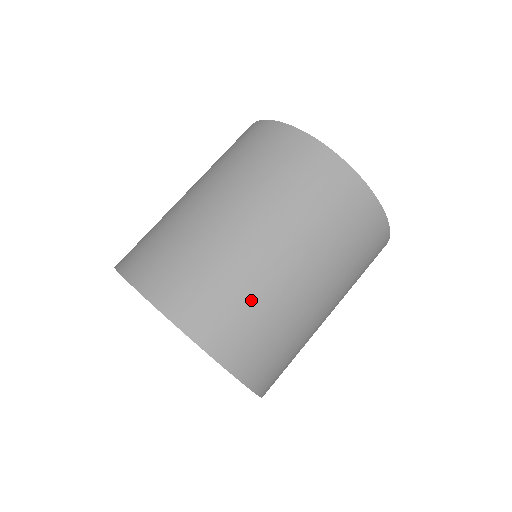
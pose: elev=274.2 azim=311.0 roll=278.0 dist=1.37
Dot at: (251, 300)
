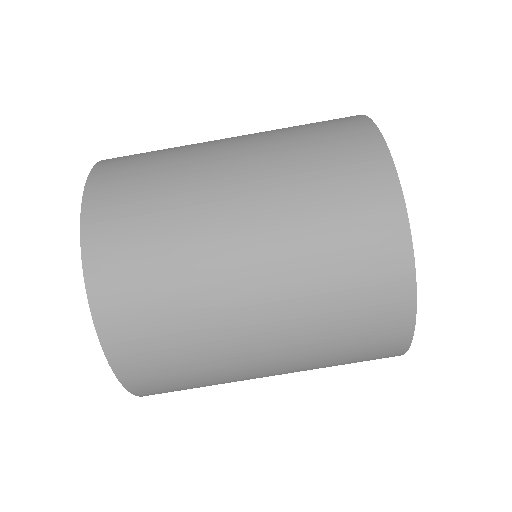
Dot at: (165, 177)
